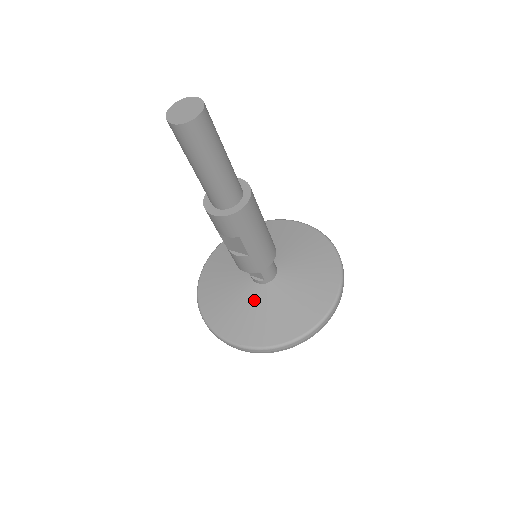
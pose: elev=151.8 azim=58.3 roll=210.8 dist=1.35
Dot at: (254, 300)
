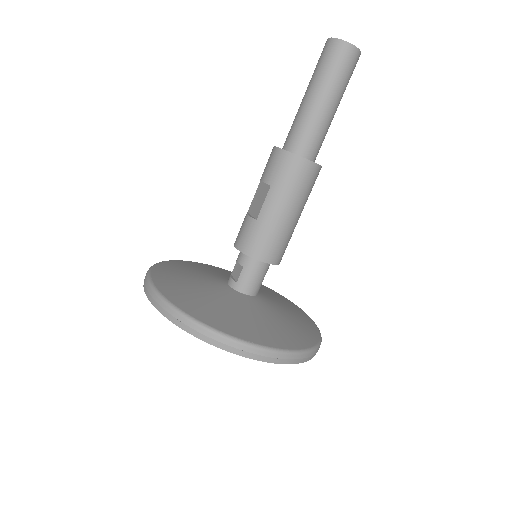
Dot at: (209, 284)
